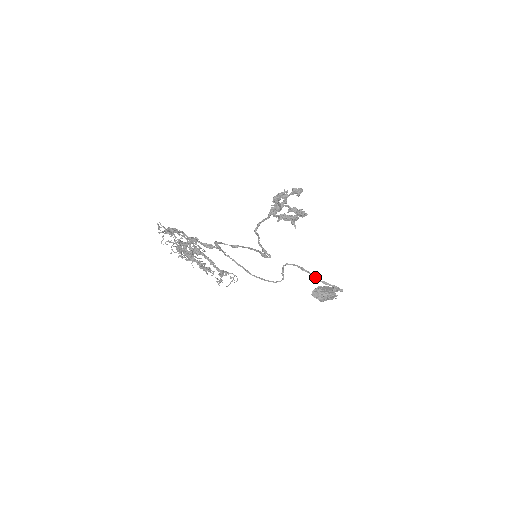
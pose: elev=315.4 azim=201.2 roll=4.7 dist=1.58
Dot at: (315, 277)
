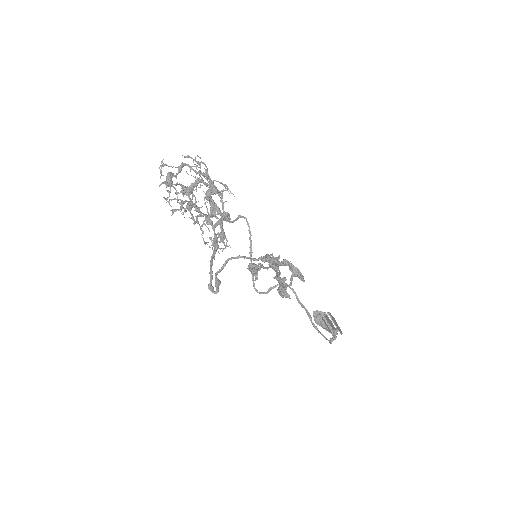
Dot at: (309, 315)
